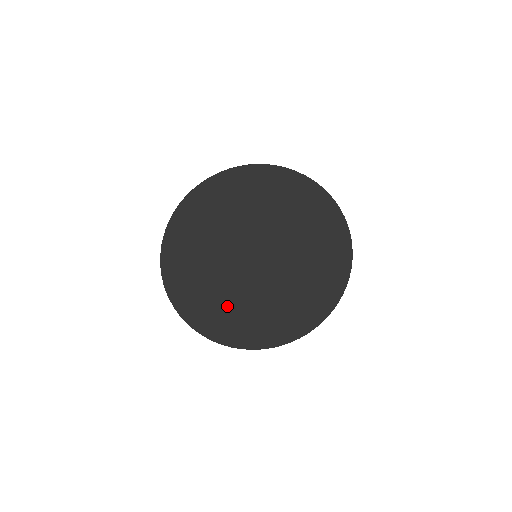
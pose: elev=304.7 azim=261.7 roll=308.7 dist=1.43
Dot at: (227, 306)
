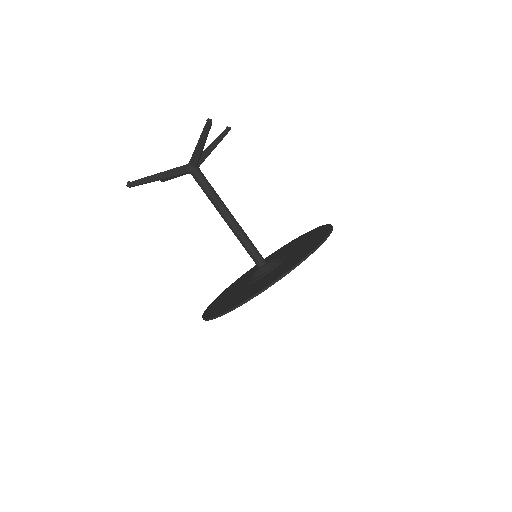
Dot at: occluded
